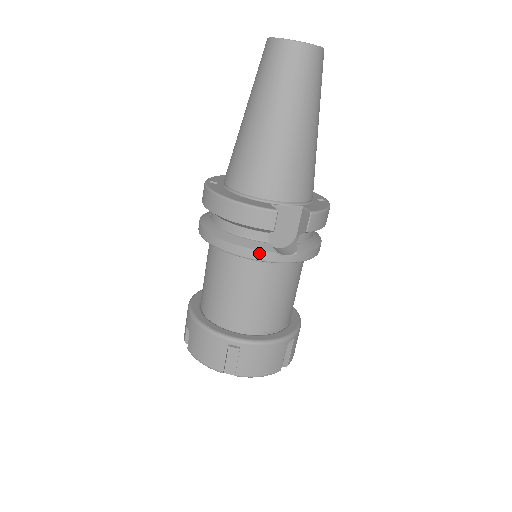
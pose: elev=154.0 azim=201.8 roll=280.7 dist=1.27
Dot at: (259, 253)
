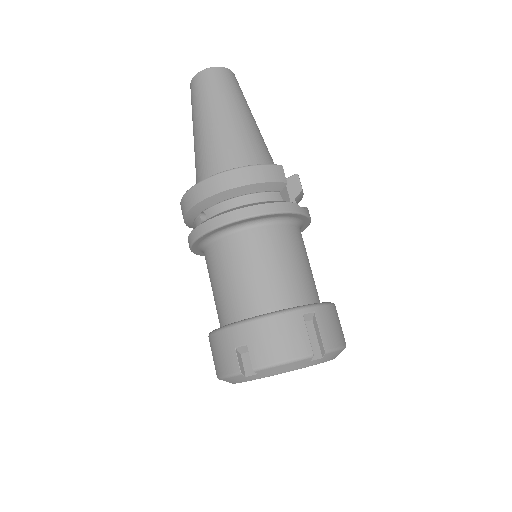
Dot at: (286, 205)
